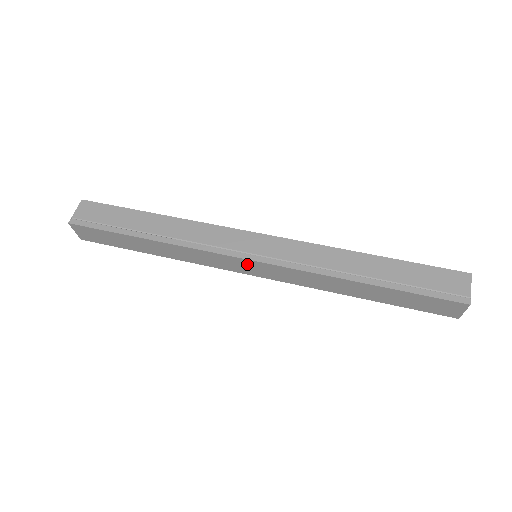
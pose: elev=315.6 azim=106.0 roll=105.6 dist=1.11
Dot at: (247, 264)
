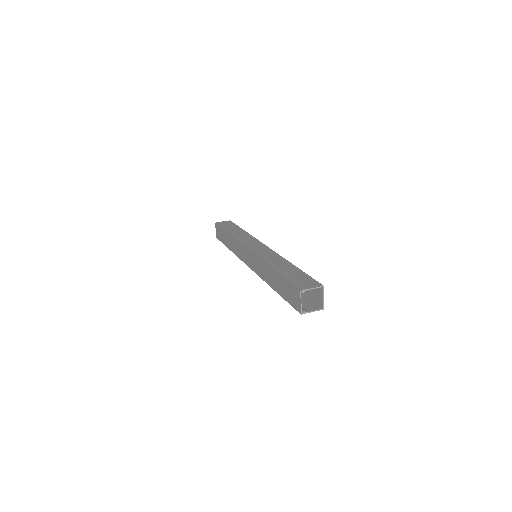
Dot at: (247, 253)
